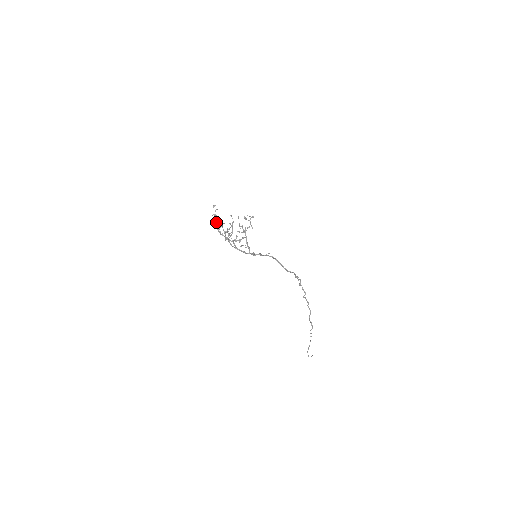
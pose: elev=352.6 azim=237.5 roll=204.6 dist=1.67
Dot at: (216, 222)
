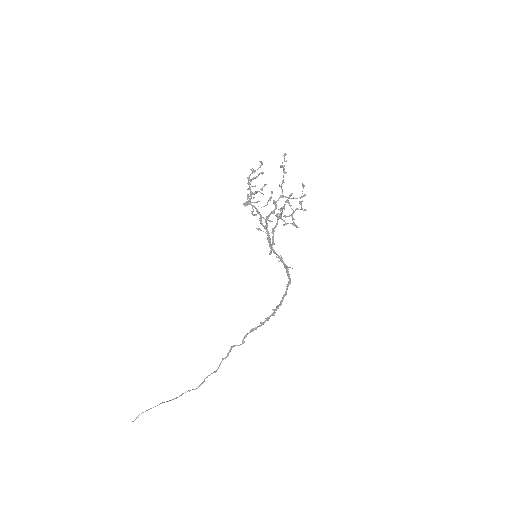
Dot at: (251, 173)
